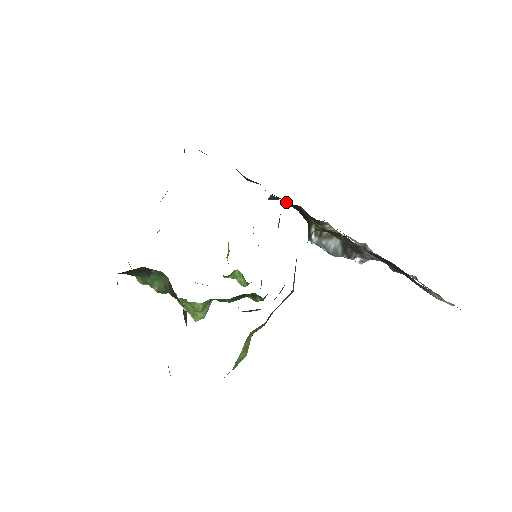
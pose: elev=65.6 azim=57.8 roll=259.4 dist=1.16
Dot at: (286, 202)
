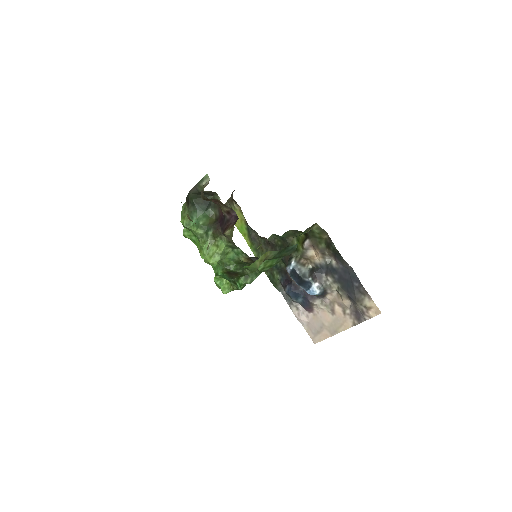
Dot at: occluded
